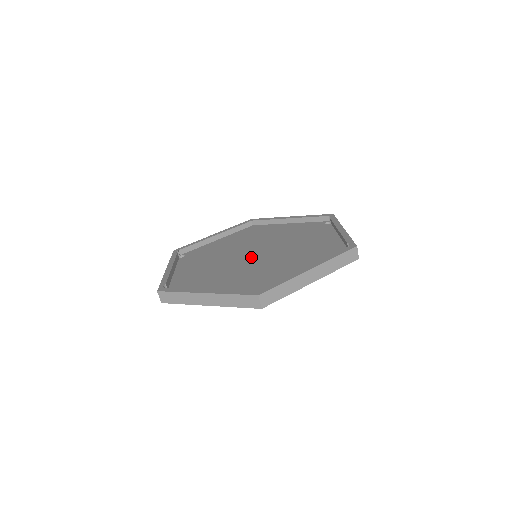
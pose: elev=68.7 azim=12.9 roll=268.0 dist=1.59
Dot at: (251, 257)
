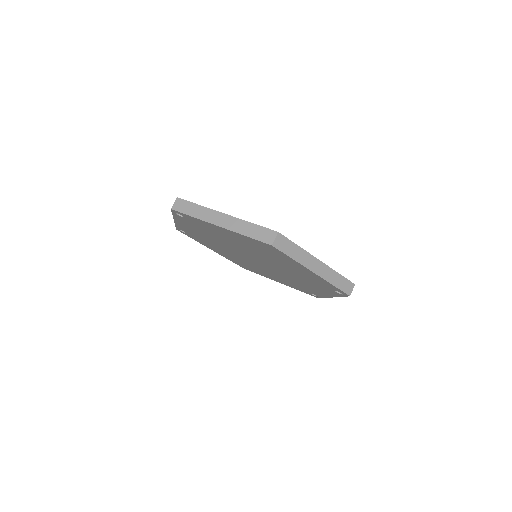
Dot at: occluded
